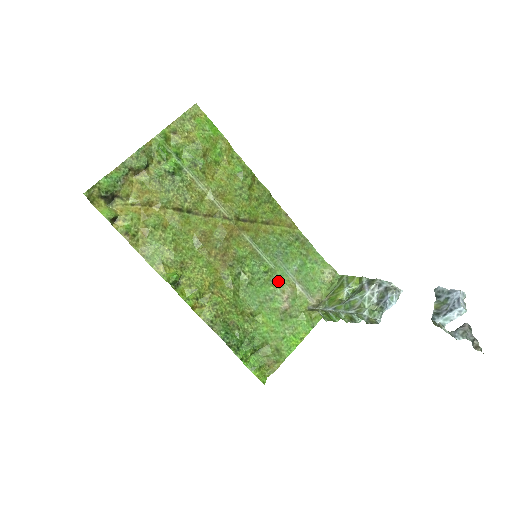
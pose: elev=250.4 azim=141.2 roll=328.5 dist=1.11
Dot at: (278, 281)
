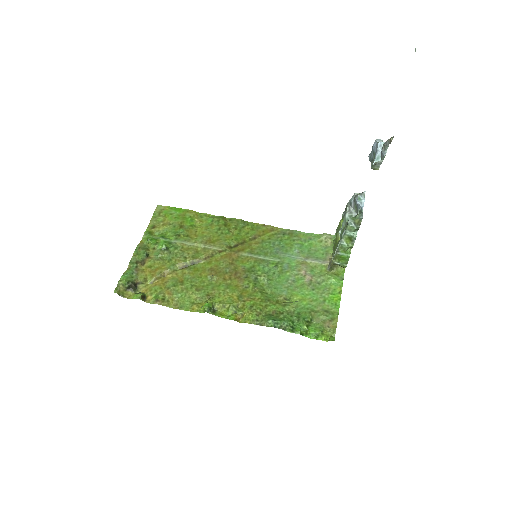
Dot at: (290, 267)
